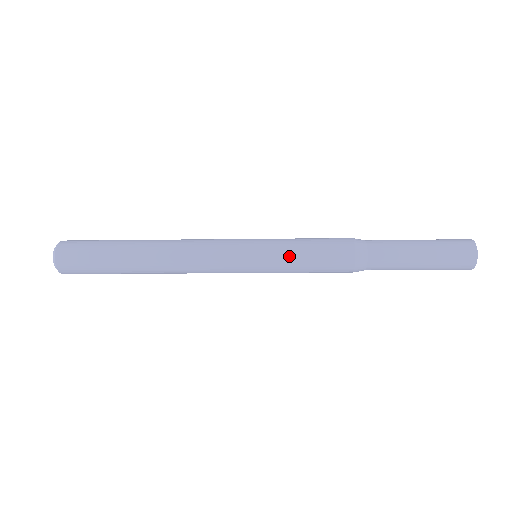
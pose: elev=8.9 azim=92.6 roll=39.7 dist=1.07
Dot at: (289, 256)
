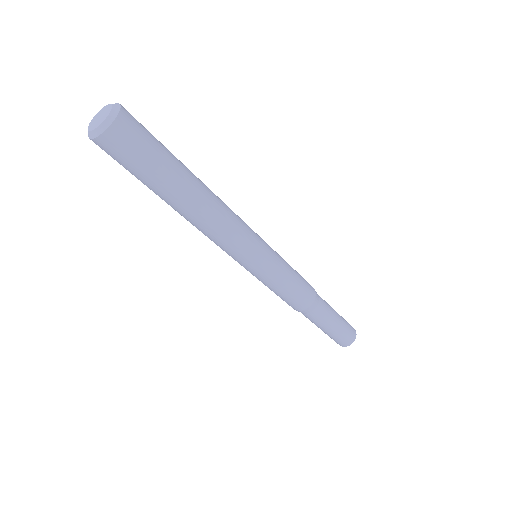
Dot at: (286, 272)
